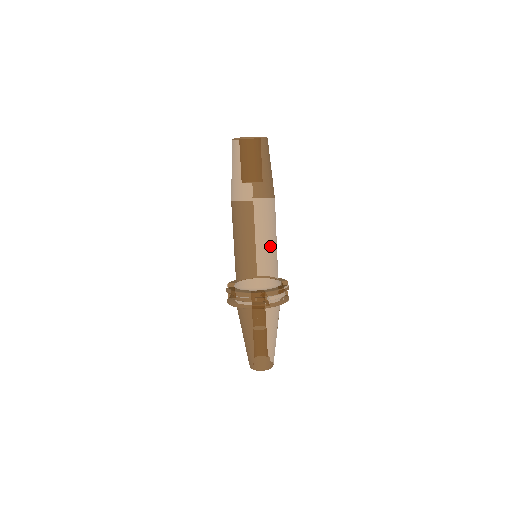
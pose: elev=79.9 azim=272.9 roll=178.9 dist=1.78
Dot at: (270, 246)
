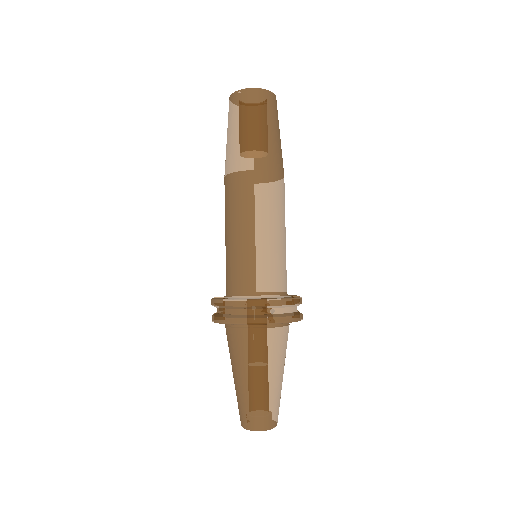
Dot at: (277, 236)
